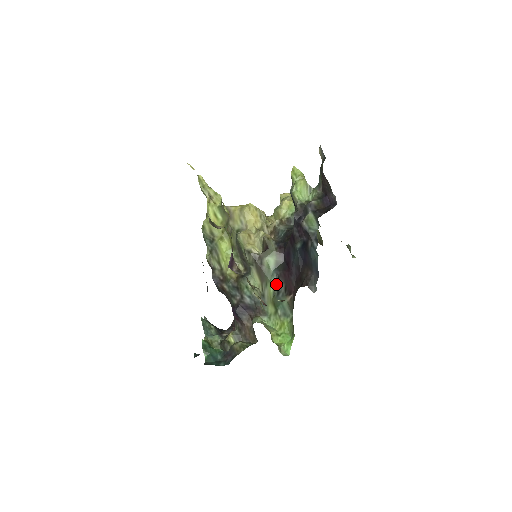
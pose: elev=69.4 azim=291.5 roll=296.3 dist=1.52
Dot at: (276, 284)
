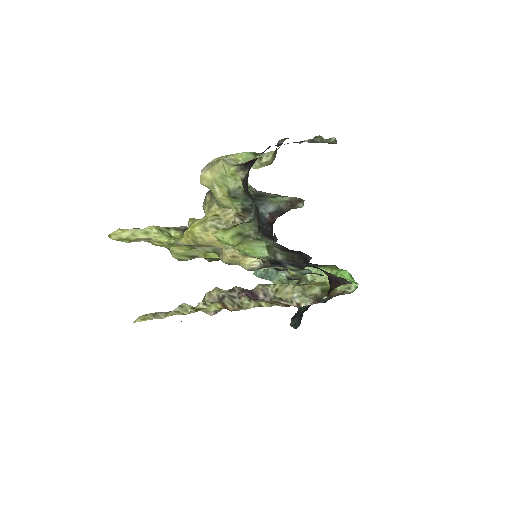
Dot at: occluded
